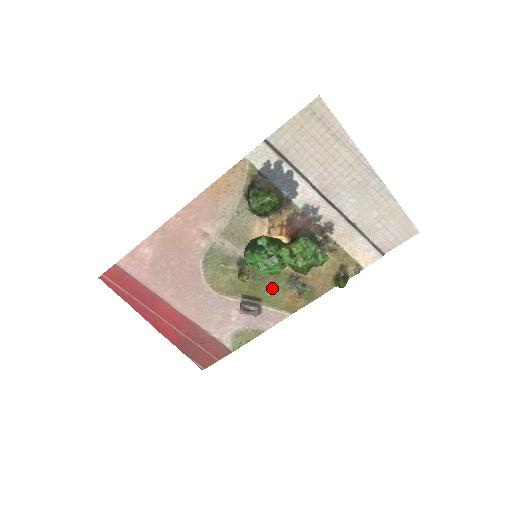
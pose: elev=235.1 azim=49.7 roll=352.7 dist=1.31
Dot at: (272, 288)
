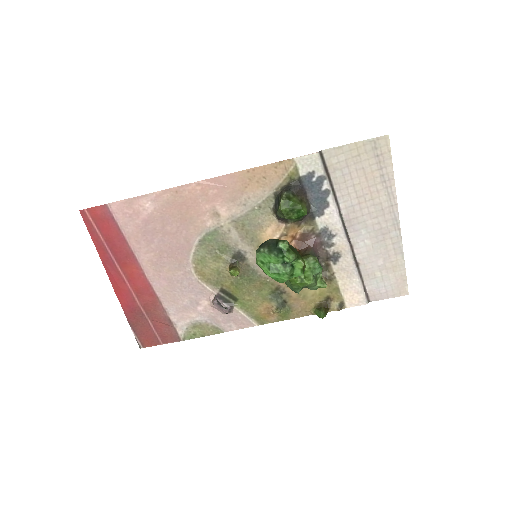
Dot at: (254, 293)
